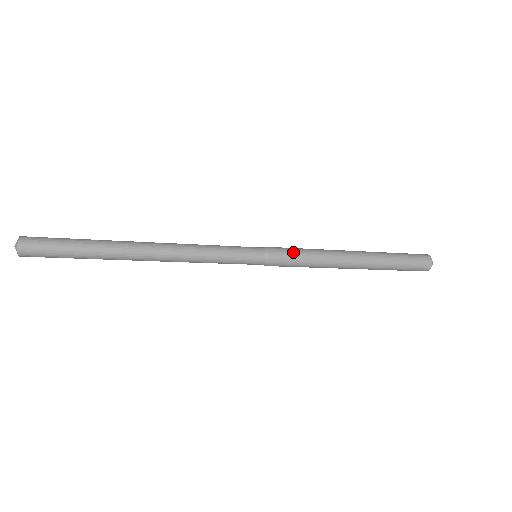
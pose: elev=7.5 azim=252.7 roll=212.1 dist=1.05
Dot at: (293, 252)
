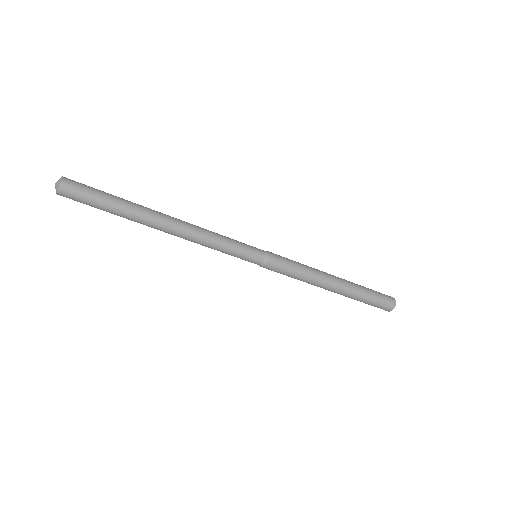
Dot at: (288, 264)
